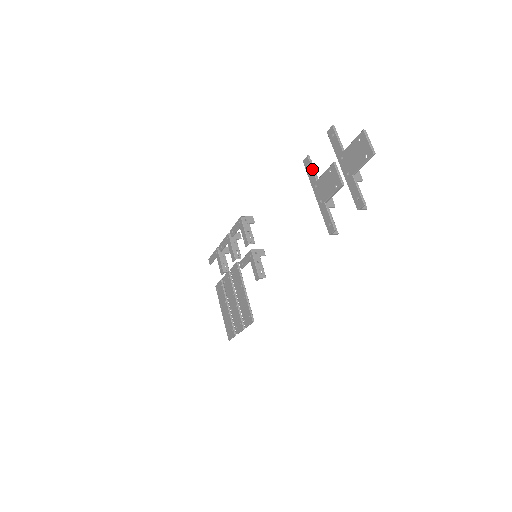
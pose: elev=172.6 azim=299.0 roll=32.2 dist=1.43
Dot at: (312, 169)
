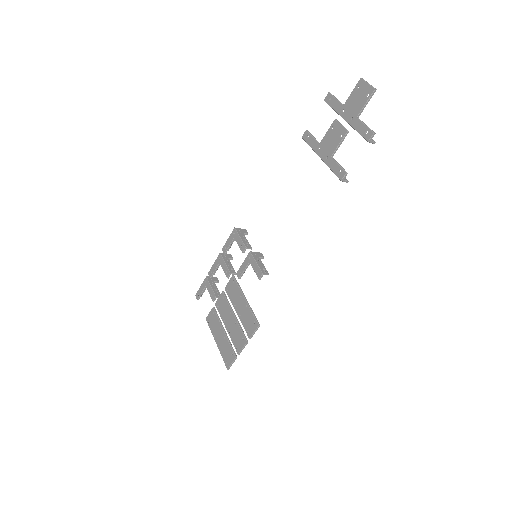
Dot at: (313, 137)
